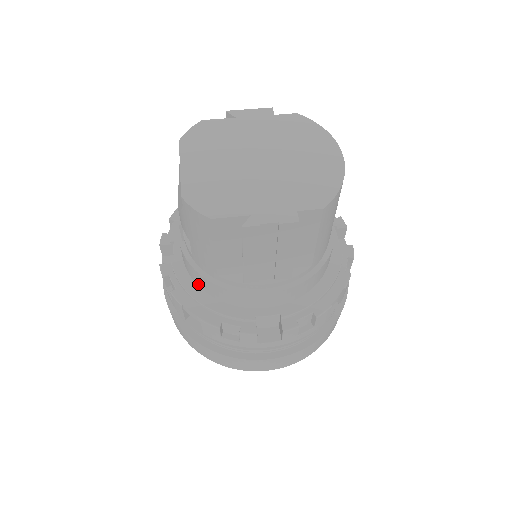
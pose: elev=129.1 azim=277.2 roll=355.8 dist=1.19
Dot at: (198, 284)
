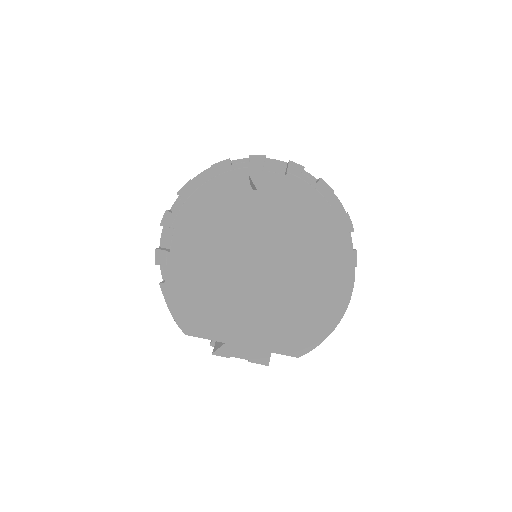
Dot at: occluded
